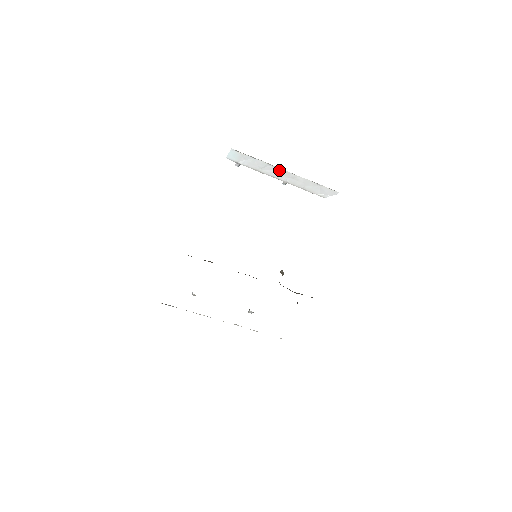
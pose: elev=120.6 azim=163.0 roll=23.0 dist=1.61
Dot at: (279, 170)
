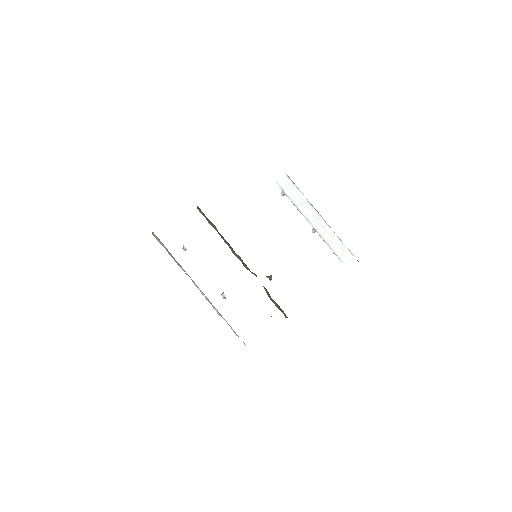
Dot at: (315, 213)
